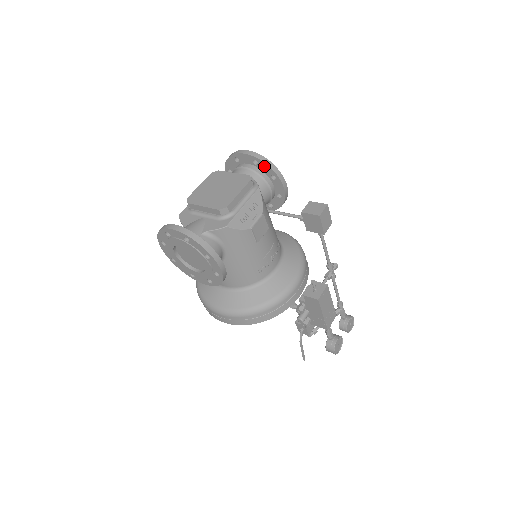
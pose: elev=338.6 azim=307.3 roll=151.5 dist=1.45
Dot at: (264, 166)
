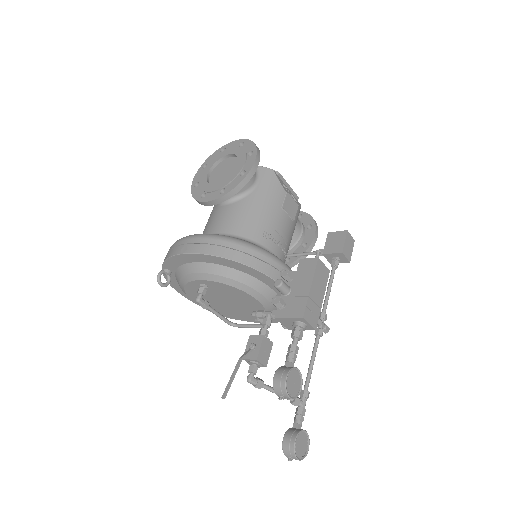
Dot at: (307, 218)
